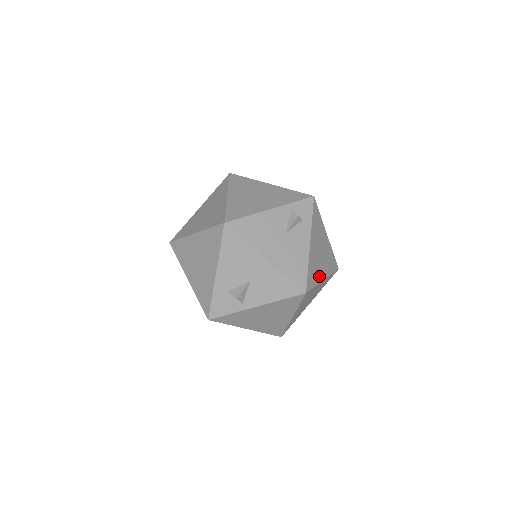
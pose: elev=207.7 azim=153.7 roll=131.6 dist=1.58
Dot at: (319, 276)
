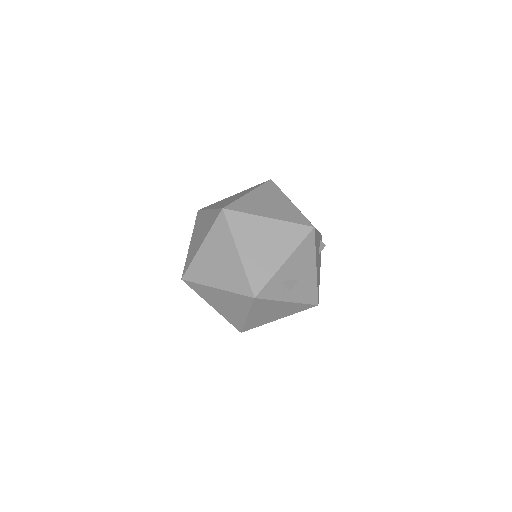
Dot at: occluded
